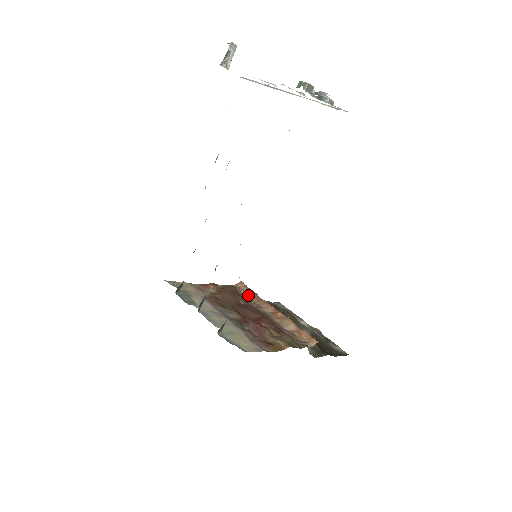
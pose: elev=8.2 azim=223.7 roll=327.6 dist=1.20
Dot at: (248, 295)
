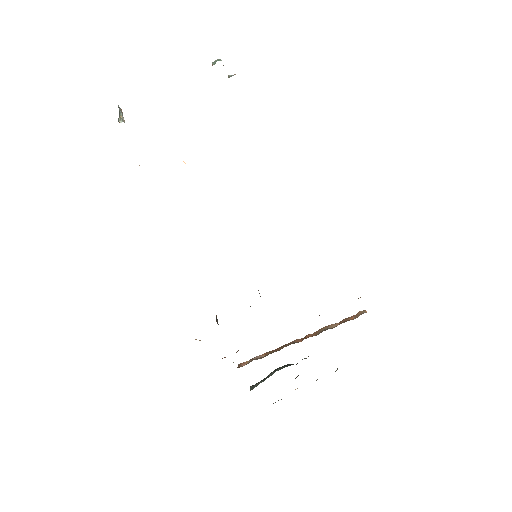
Dot at: occluded
